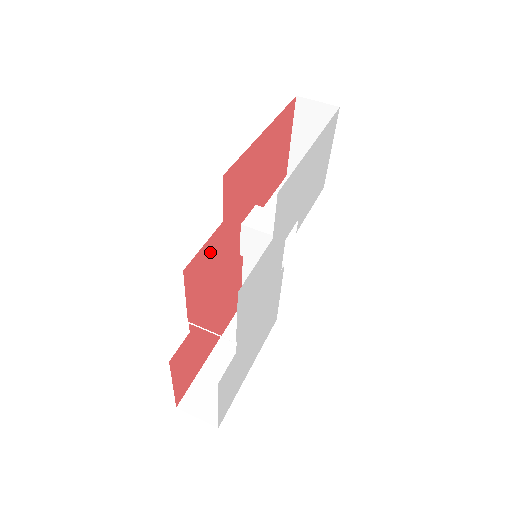
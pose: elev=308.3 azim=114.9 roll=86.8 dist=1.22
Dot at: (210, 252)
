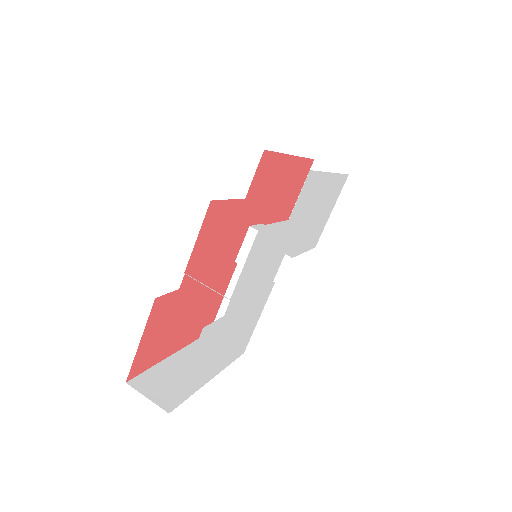
Dot at: (227, 217)
